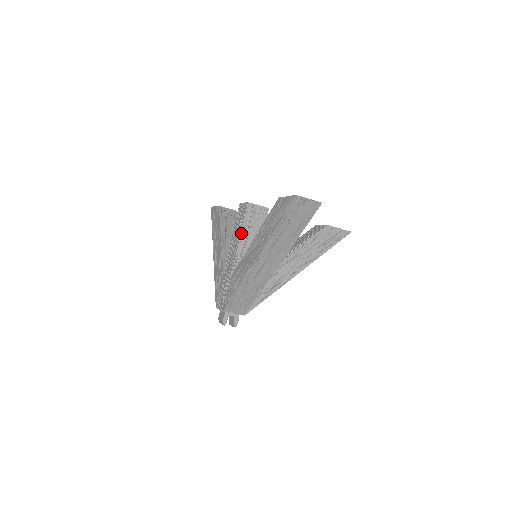
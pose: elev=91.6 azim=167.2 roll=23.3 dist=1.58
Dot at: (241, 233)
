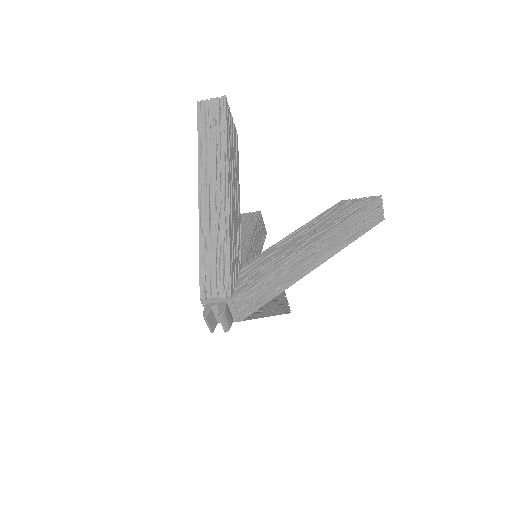
Dot at: occluded
